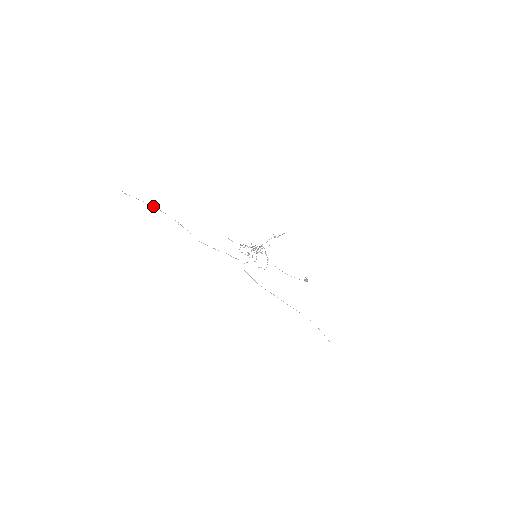
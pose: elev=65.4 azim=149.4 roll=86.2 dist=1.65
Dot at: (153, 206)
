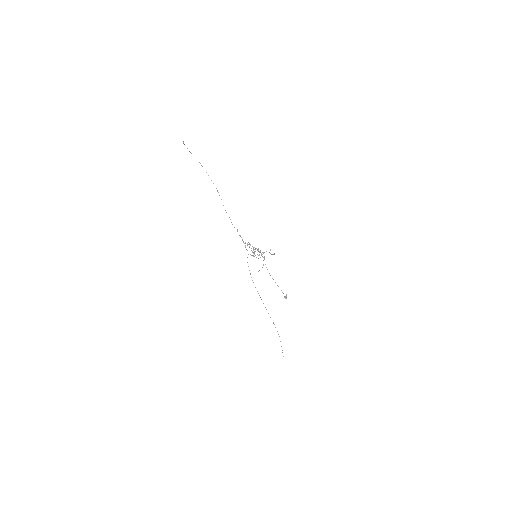
Dot at: (202, 166)
